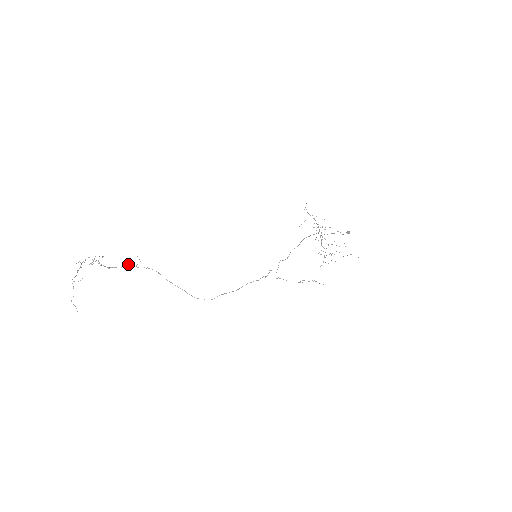
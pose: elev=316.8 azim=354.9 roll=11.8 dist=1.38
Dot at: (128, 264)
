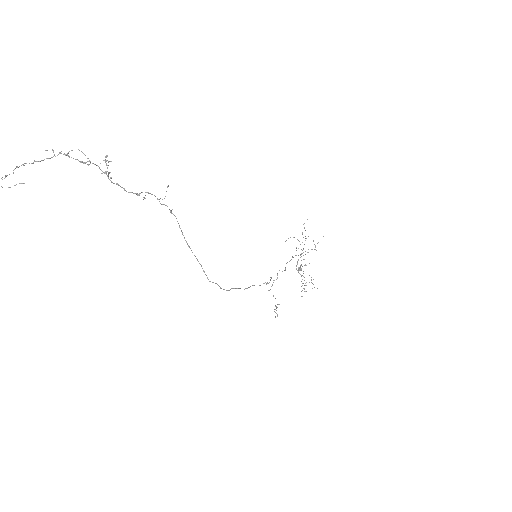
Dot at: (148, 192)
